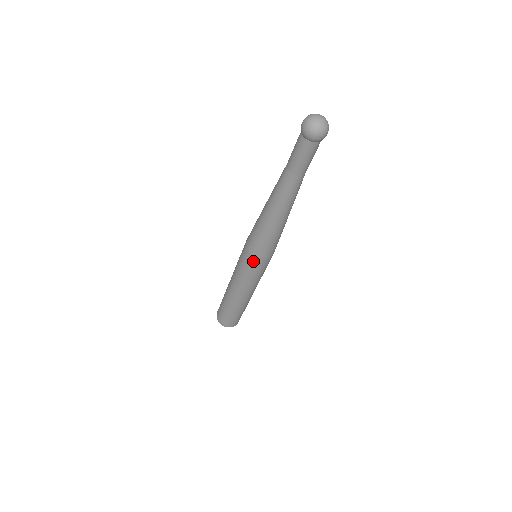
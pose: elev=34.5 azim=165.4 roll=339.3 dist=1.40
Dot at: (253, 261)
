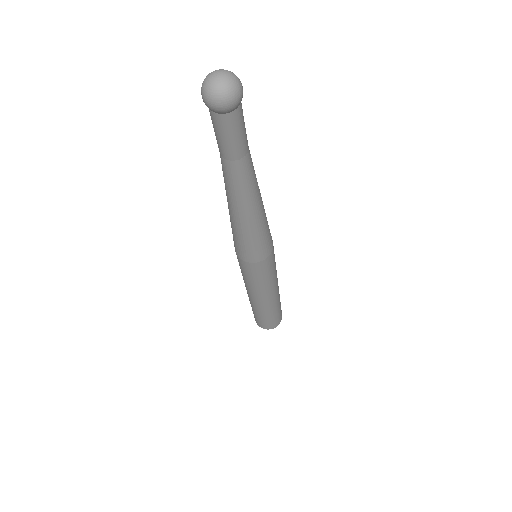
Dot at: occluded
